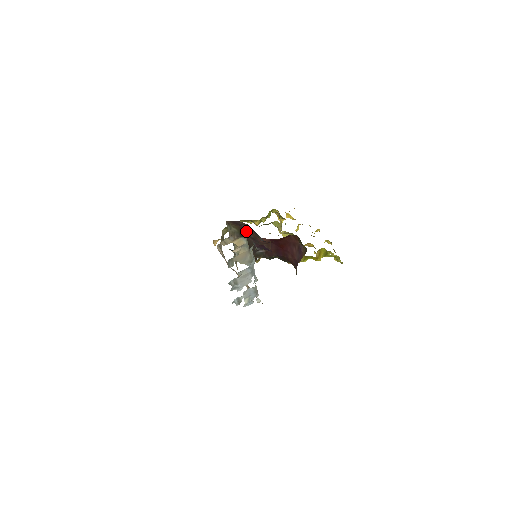
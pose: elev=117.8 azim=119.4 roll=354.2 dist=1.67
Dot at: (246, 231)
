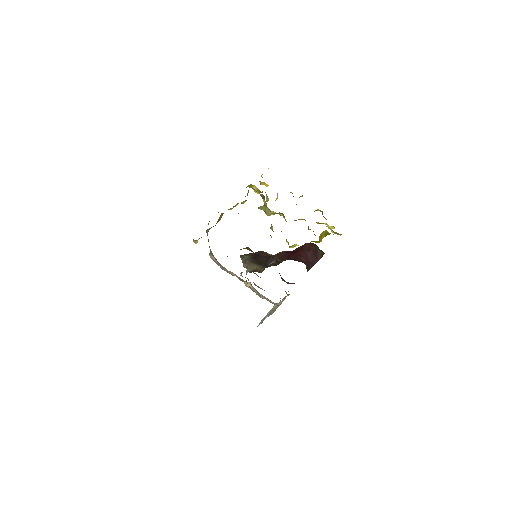
Dot at: (259, 254)
